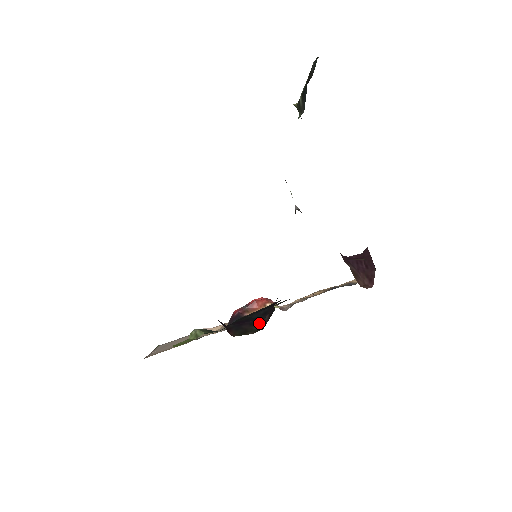
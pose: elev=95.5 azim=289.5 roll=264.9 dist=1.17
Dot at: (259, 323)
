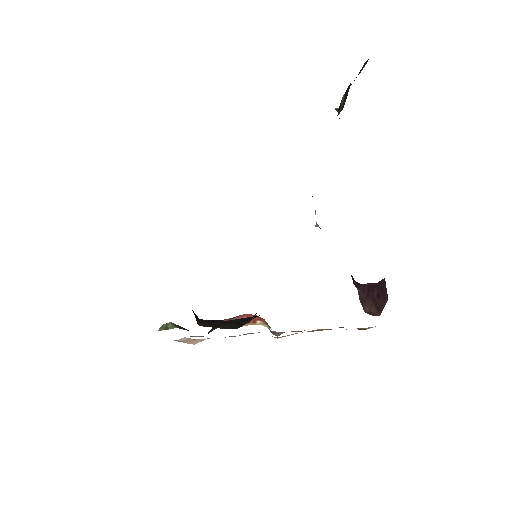
Dot at: (236, 324)
